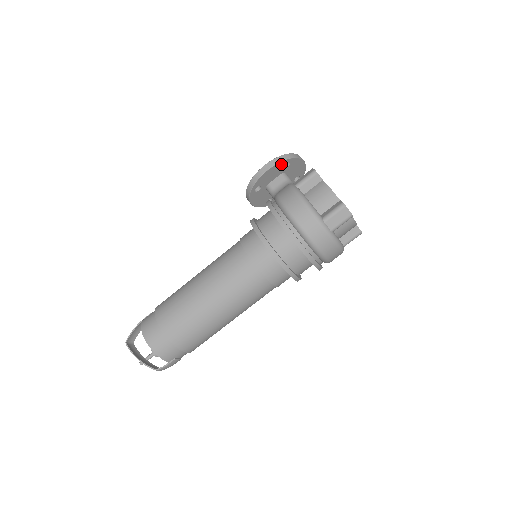
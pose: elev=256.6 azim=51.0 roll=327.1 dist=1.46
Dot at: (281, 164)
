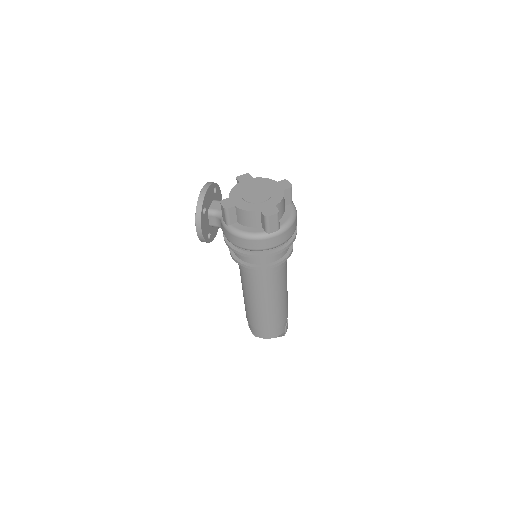
Dot at: (202, 218)
